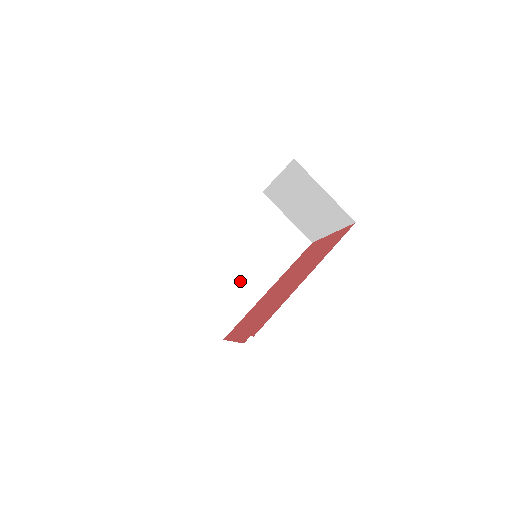
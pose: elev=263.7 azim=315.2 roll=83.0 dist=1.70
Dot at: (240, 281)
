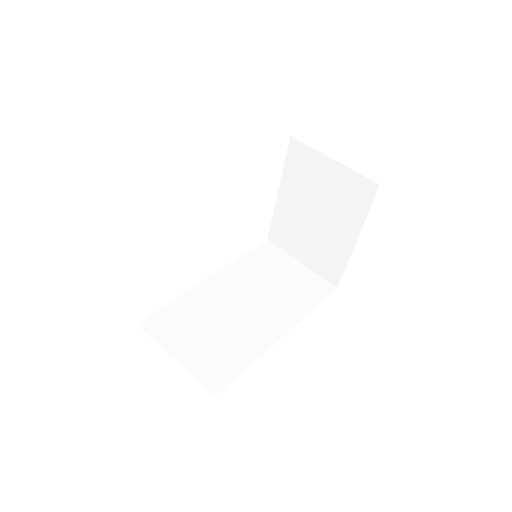
Dot at: (241, 324)
